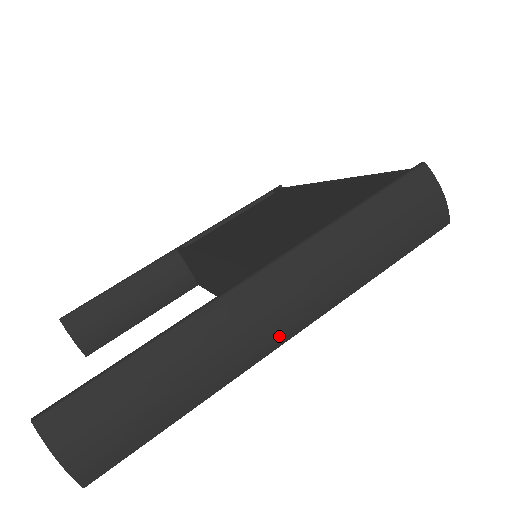
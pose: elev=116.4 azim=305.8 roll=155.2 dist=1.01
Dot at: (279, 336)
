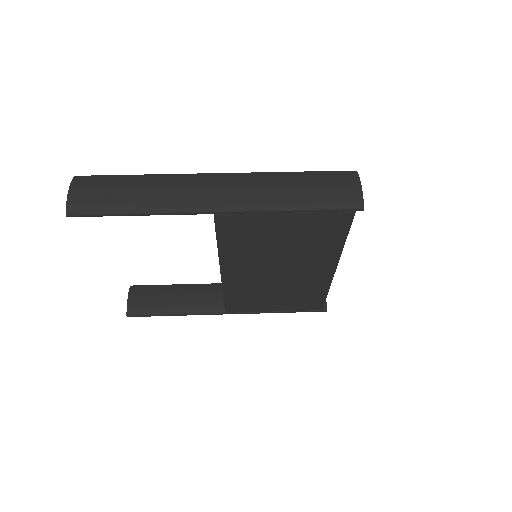
Dot at: (209, 204)
